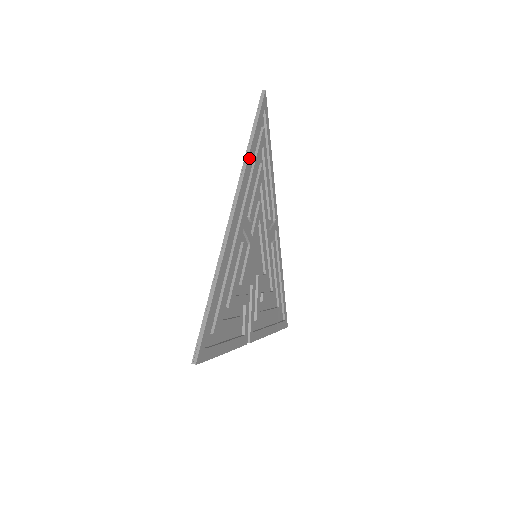
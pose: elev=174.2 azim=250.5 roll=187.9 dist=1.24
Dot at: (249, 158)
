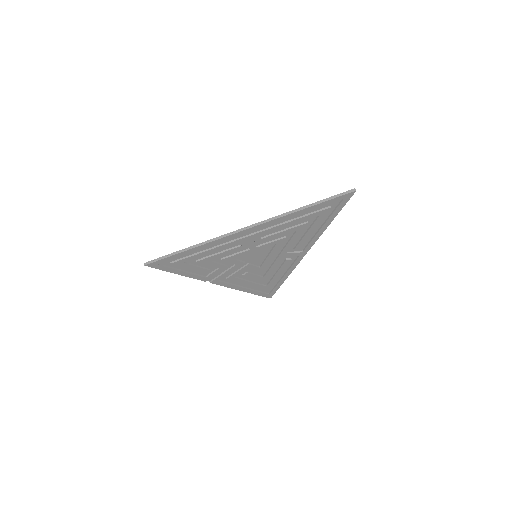
Dot at: (288, 215)
